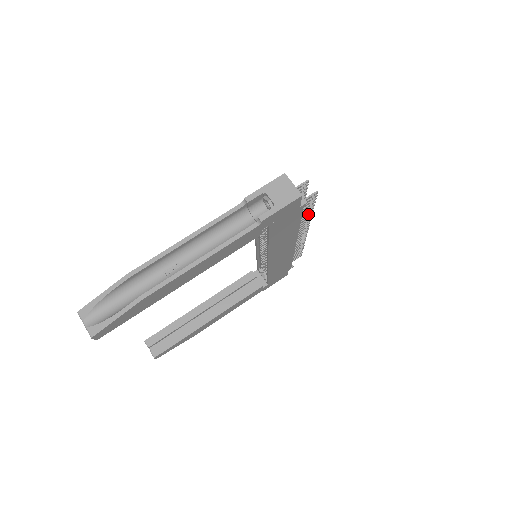
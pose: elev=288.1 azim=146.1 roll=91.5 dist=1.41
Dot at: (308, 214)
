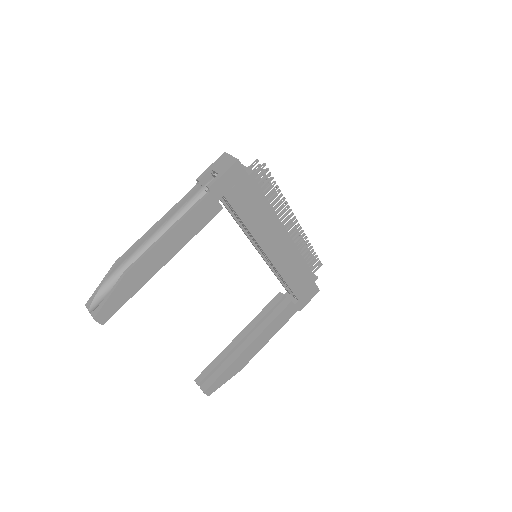
Dot at: (278, 196)
